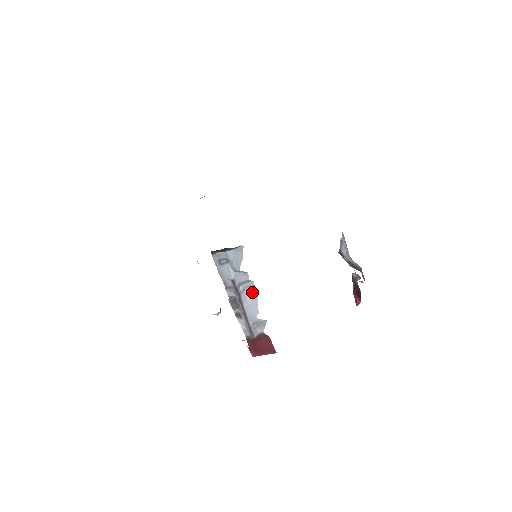
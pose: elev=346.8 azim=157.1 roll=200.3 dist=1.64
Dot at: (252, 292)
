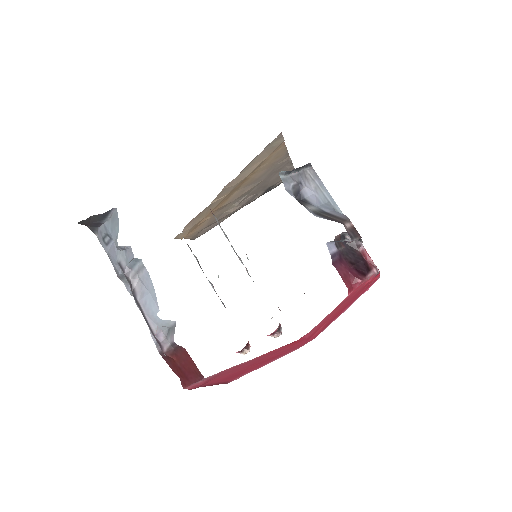
Dot at: (145, 277)
